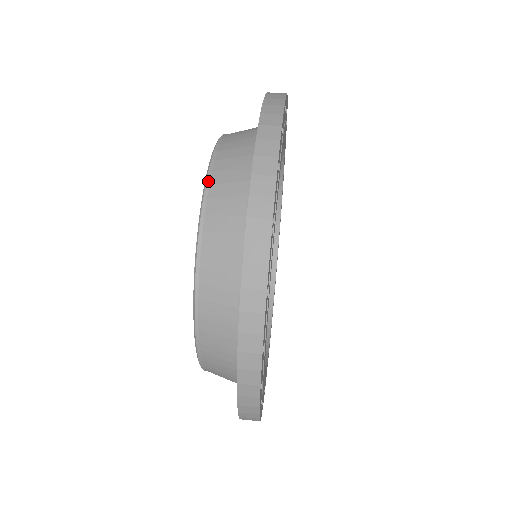
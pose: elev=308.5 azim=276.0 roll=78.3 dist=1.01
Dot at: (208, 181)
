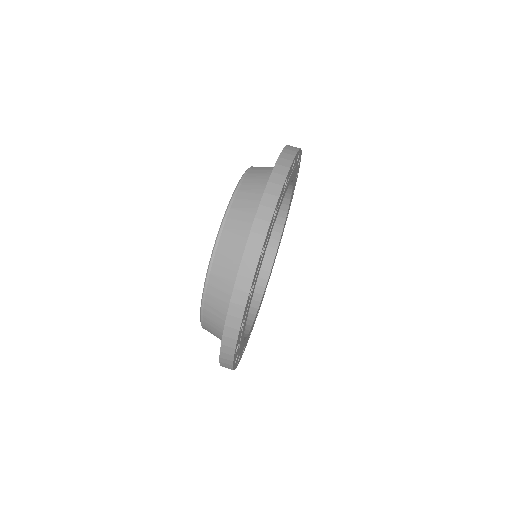
Dot at: (219, 236)
